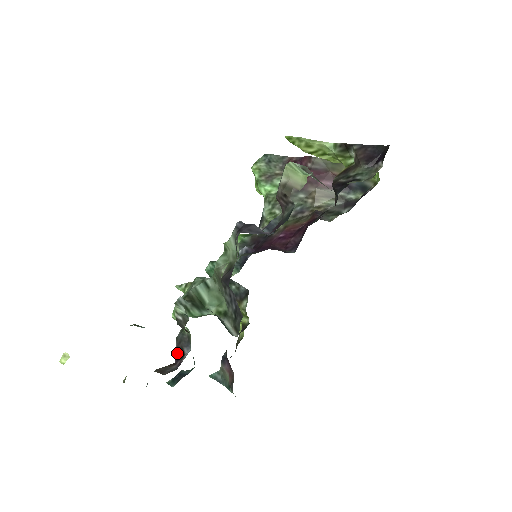
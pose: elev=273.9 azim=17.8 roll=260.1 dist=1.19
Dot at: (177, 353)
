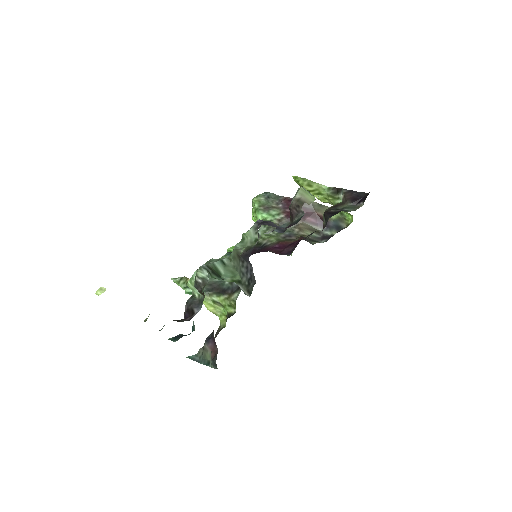
Dot at: (187, 312)
